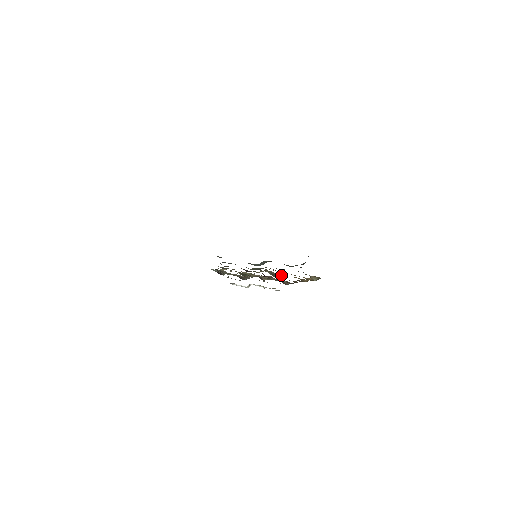
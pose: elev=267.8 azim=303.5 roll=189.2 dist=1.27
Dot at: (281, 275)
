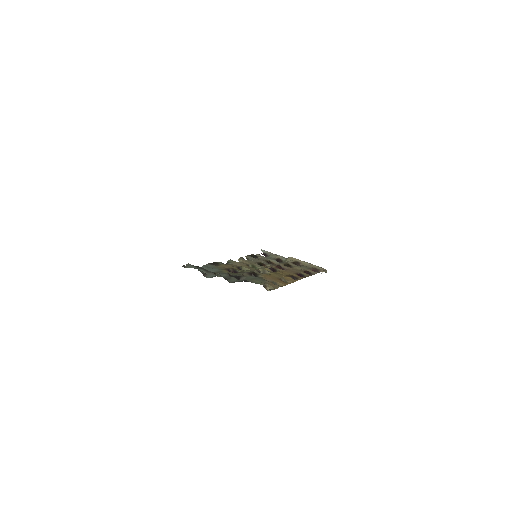
Dot at: (279, 273)
